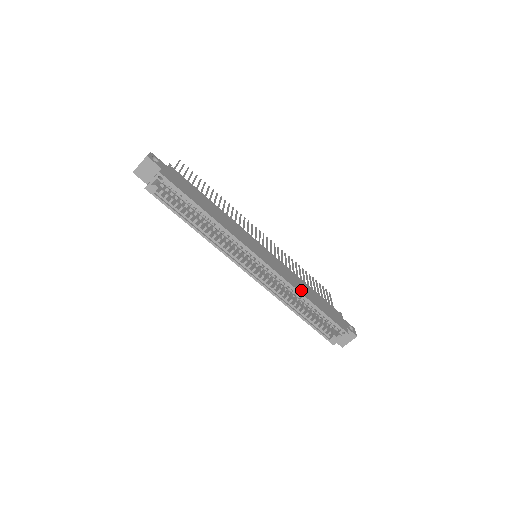
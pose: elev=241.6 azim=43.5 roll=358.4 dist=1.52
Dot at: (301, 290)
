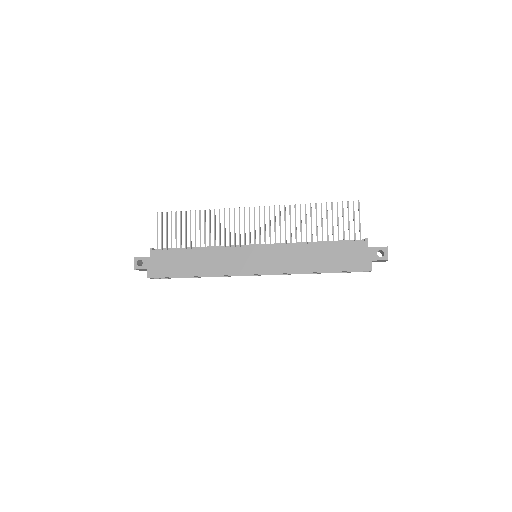
Dot at: (304, 267)
